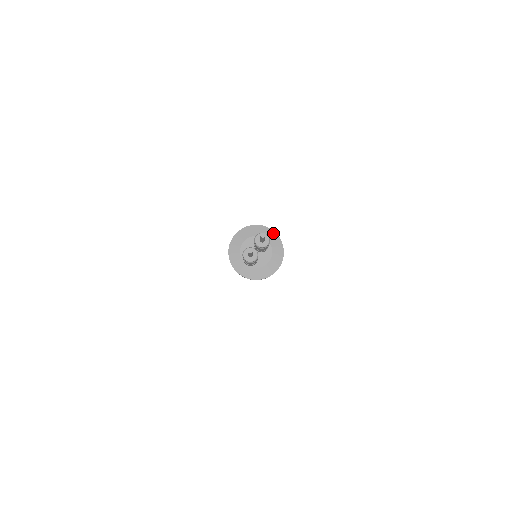
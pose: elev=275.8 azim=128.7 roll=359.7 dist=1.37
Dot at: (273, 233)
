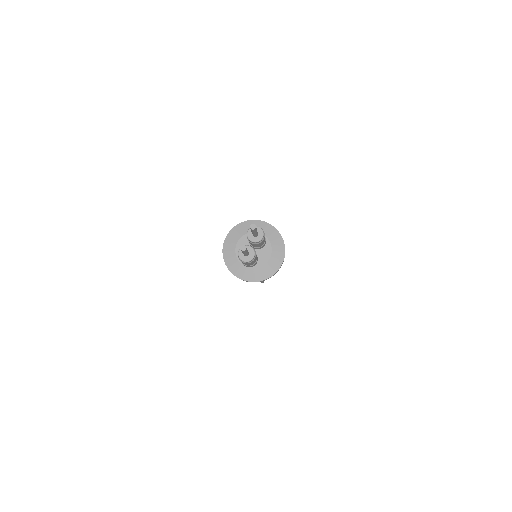
Dot at: (267, 225)
